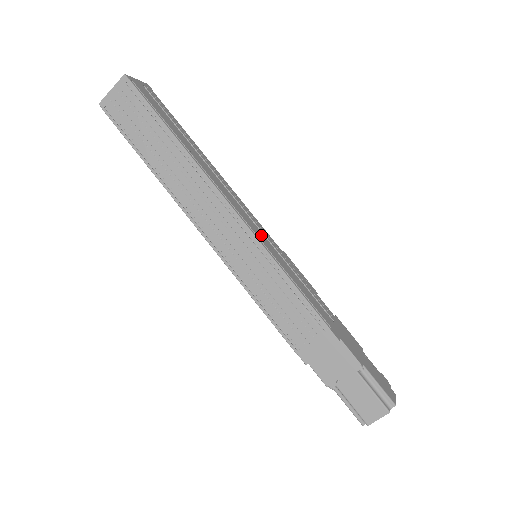
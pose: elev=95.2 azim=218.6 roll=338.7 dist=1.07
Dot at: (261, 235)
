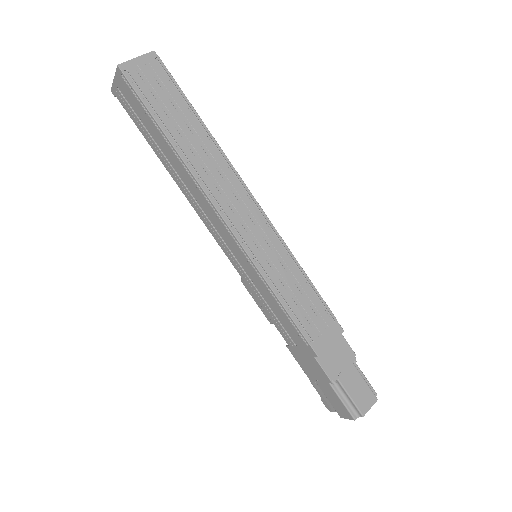
Dot at: occluded
